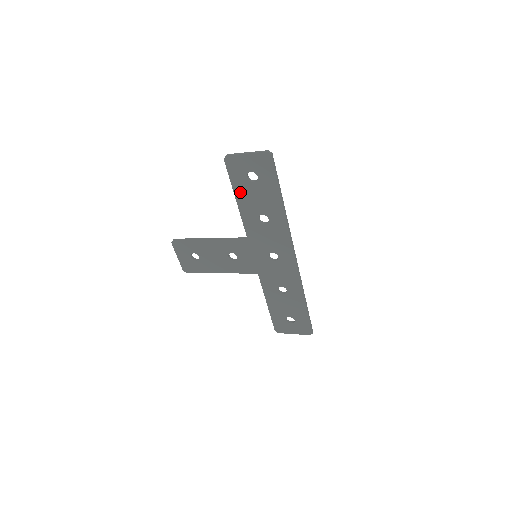
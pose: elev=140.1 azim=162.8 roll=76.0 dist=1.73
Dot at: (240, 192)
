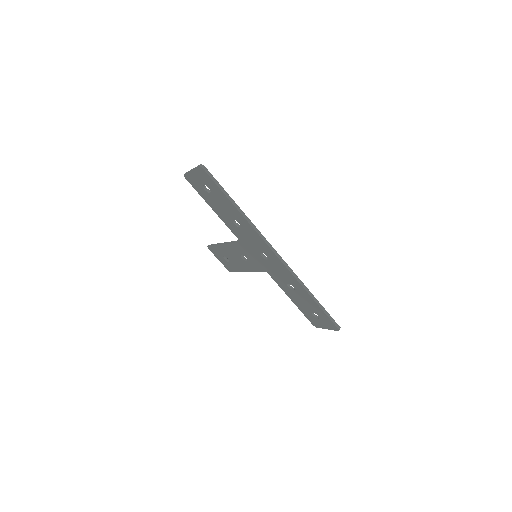
Dot at: (210, 202)
